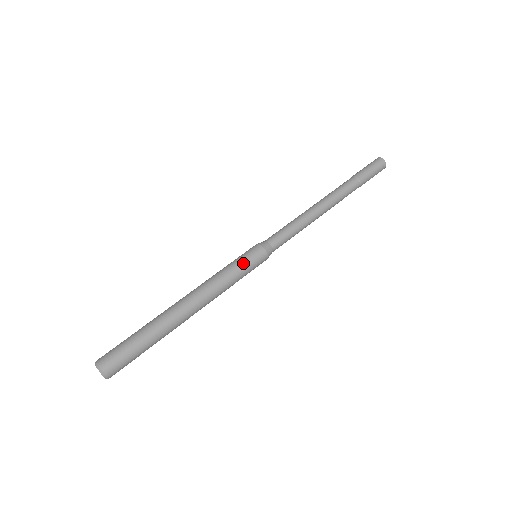
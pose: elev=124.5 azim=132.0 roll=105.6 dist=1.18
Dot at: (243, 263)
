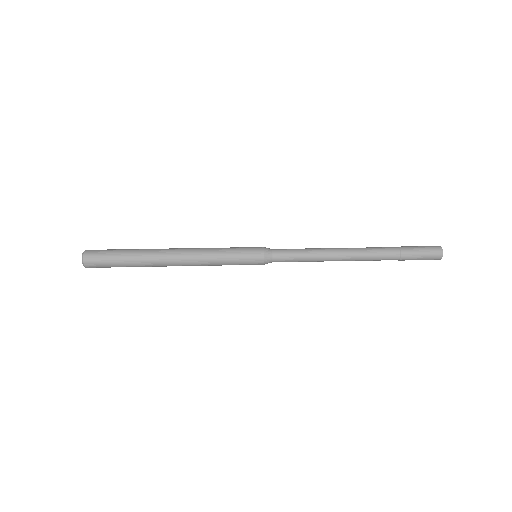
Dot at: (238, 250)
